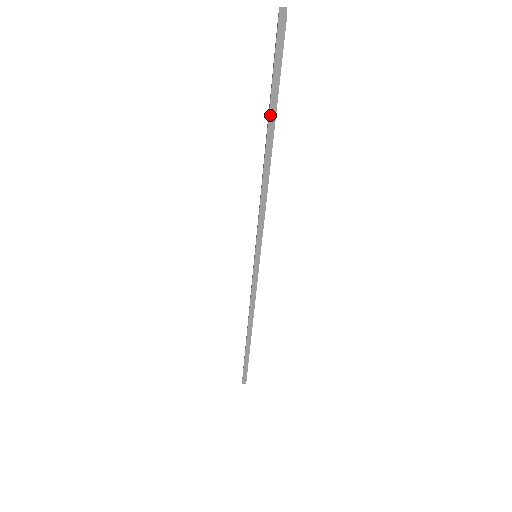
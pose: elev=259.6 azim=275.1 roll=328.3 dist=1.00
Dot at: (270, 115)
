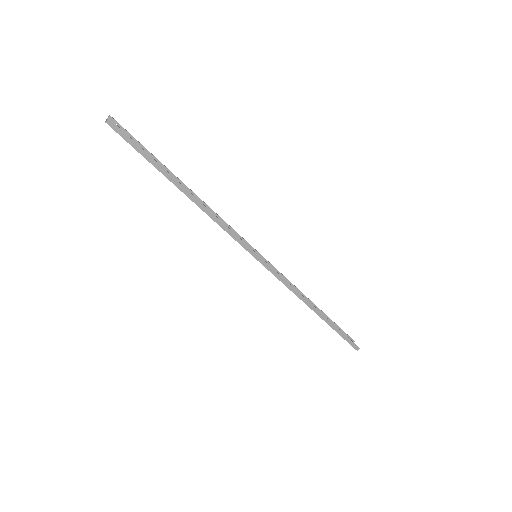
Dot at: (161, 172)
